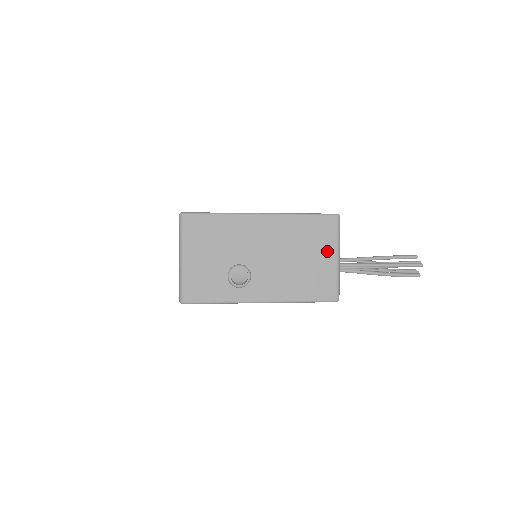
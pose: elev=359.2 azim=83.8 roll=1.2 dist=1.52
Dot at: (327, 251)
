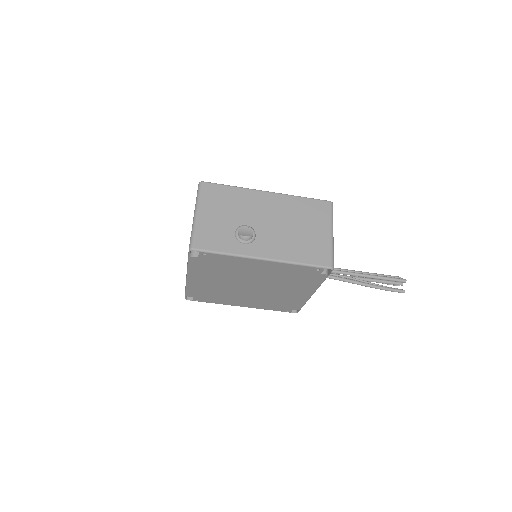
Dot at: (322, 227)
